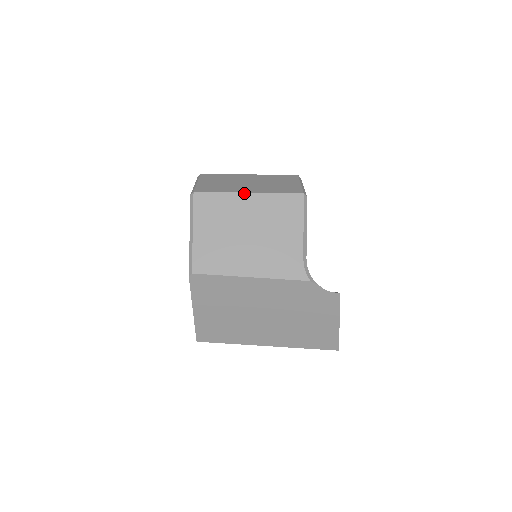
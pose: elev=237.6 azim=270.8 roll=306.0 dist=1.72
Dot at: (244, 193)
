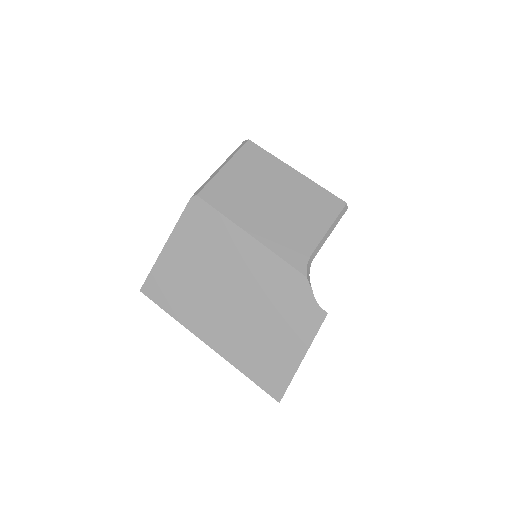
Dot at: (293, 168)
